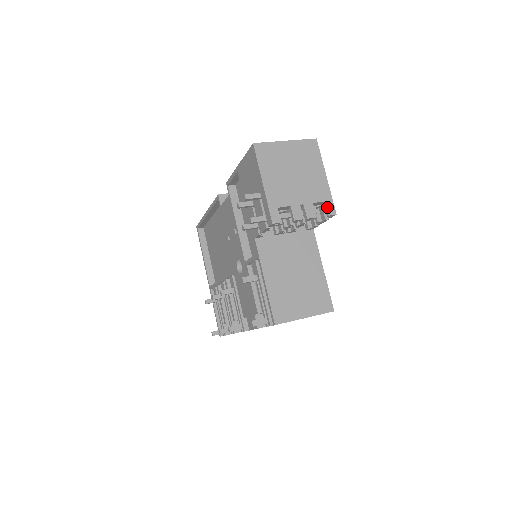
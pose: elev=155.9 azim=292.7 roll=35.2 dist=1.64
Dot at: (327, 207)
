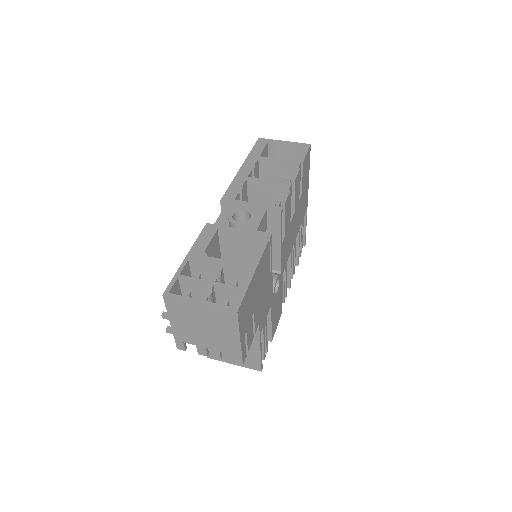
Dot at: (234, 358)
